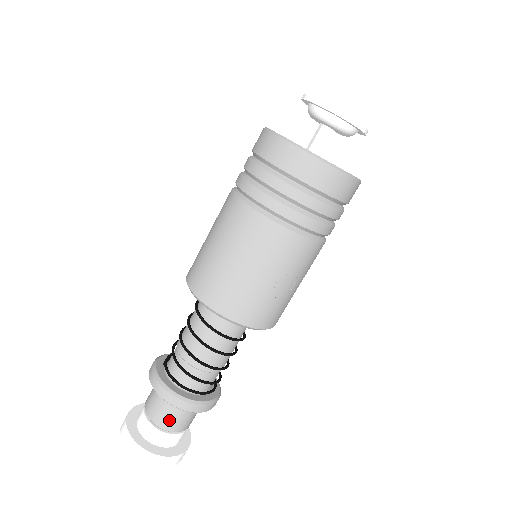
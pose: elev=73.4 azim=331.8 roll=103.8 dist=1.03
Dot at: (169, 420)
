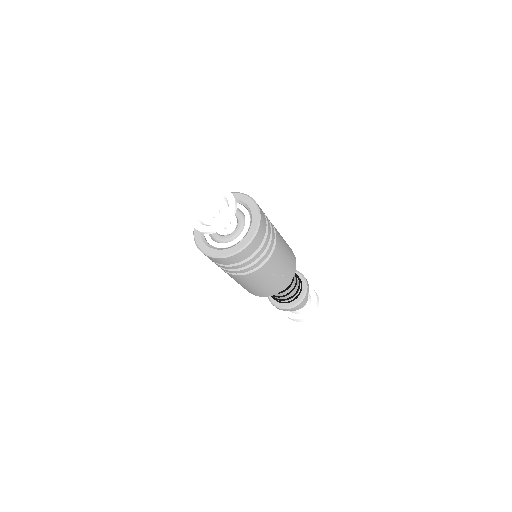
Dot at: occluded
